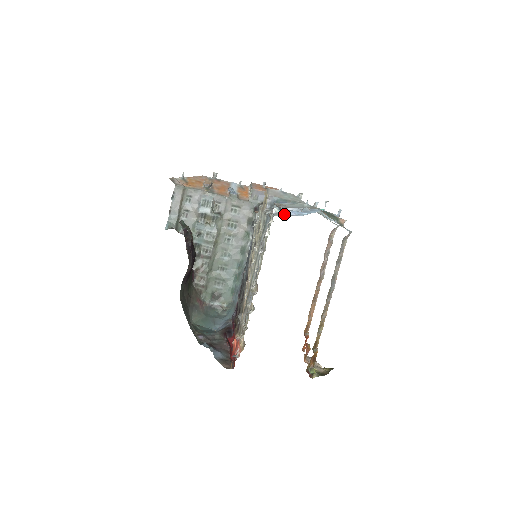
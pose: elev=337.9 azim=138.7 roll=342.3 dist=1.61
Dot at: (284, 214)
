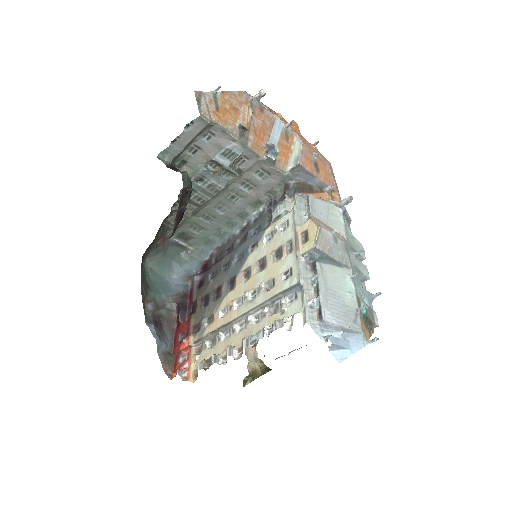
Dot at: (321, 327)
